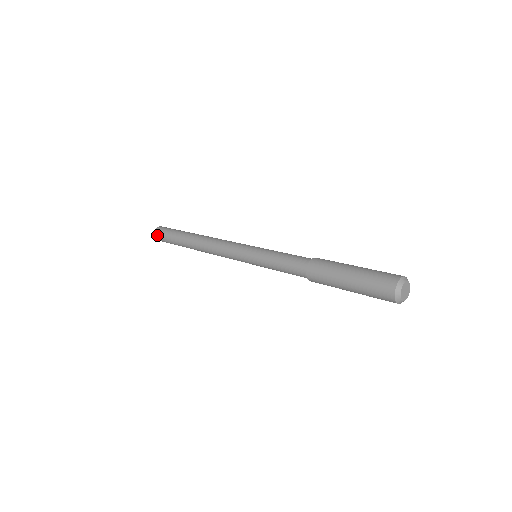
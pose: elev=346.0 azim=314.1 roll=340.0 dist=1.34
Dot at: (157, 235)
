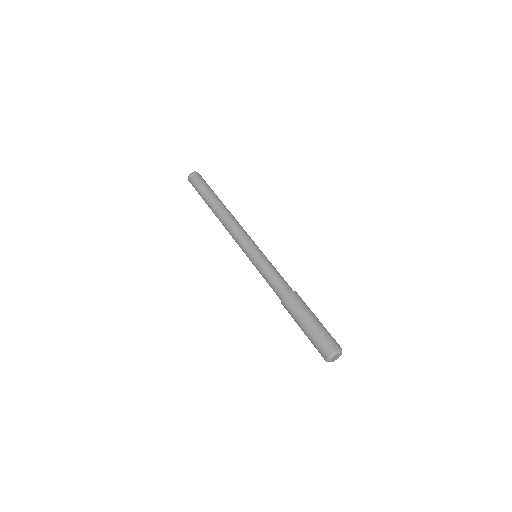
Dot at: occluded
